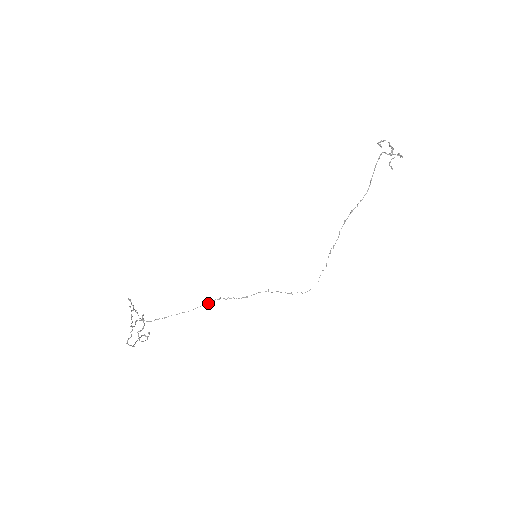
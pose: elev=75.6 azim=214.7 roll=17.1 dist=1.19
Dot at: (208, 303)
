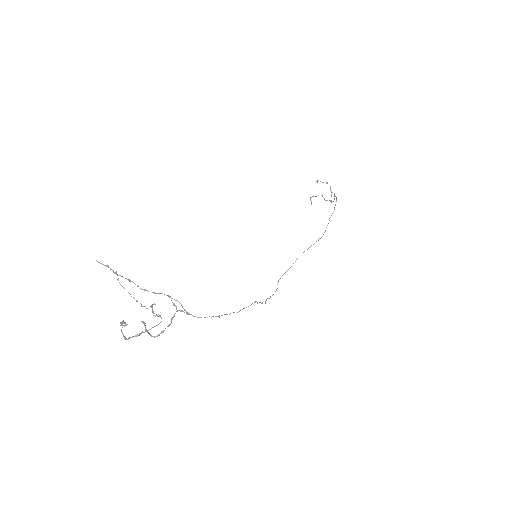
Dot at: (250, 305)
